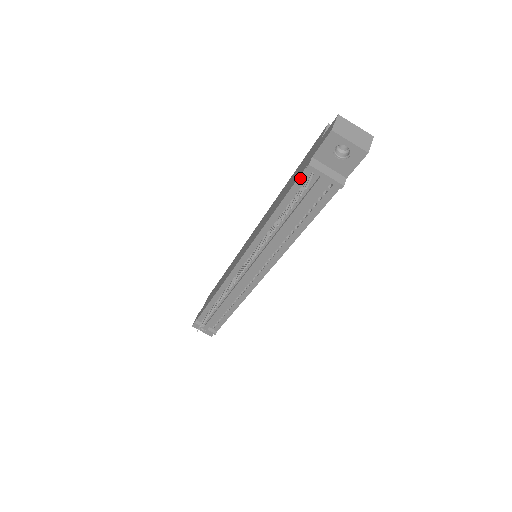
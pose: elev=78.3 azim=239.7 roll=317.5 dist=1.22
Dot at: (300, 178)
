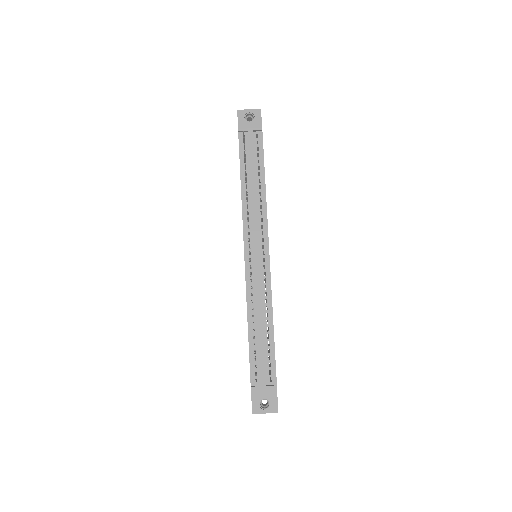
Dot at: (240, 144)
